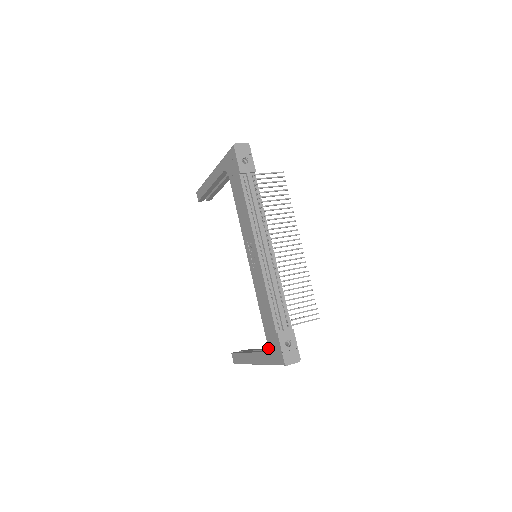
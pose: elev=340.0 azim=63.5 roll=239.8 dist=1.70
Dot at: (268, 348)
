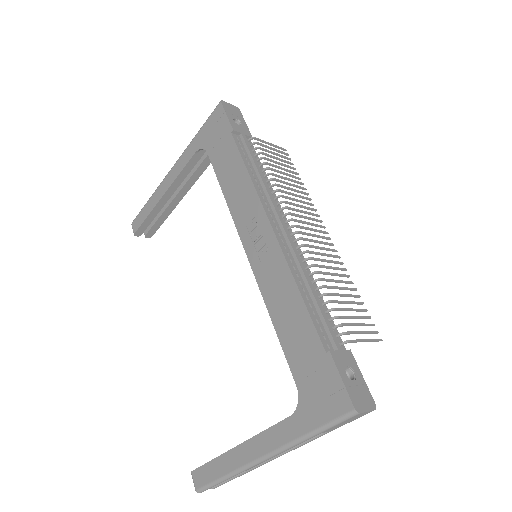
Dot at: (302, 400)
